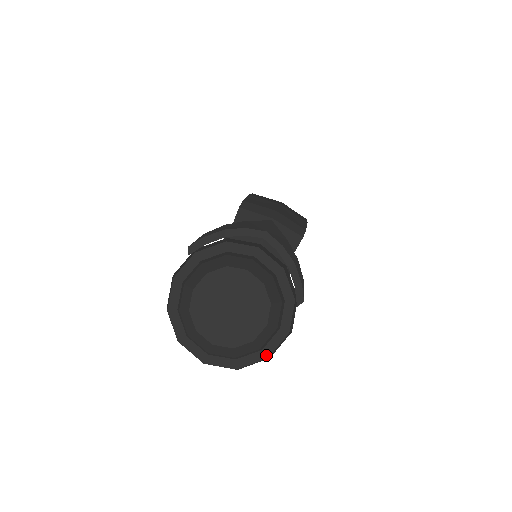
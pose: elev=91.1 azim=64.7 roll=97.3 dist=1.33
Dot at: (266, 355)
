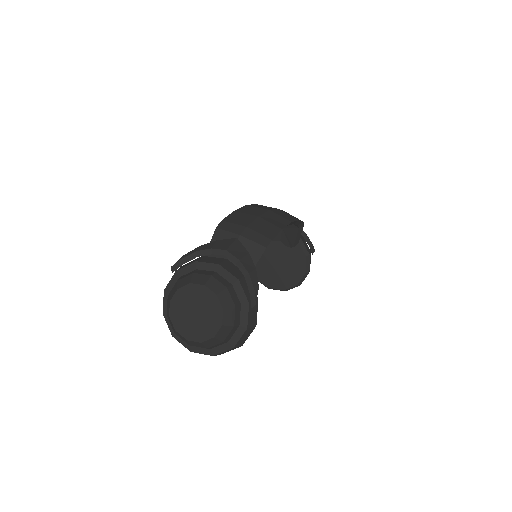
Dot at: (232, 345)
